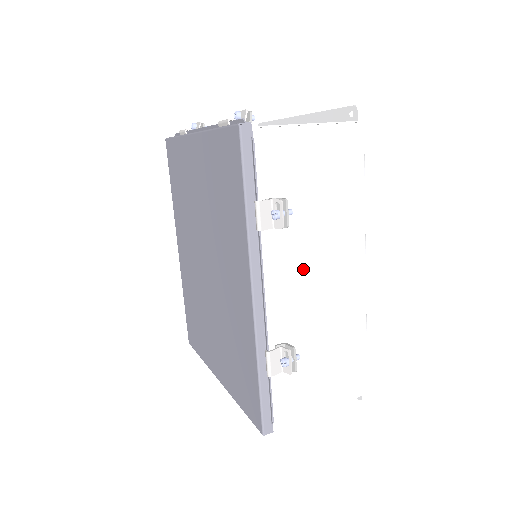
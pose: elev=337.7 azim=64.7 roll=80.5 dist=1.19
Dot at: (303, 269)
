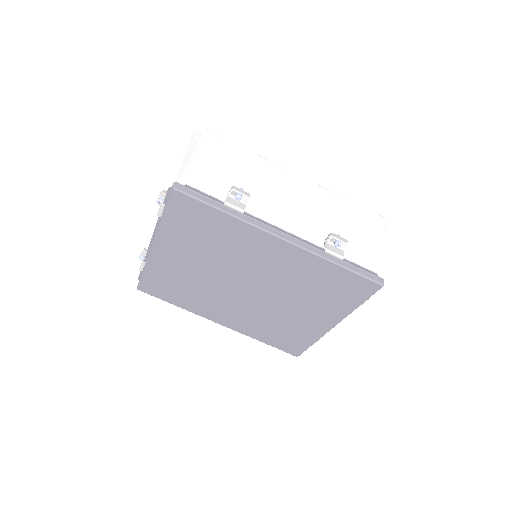
Dot at: (281, 206)
